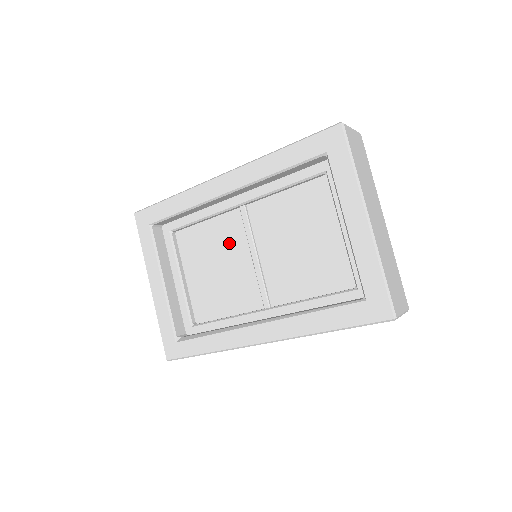
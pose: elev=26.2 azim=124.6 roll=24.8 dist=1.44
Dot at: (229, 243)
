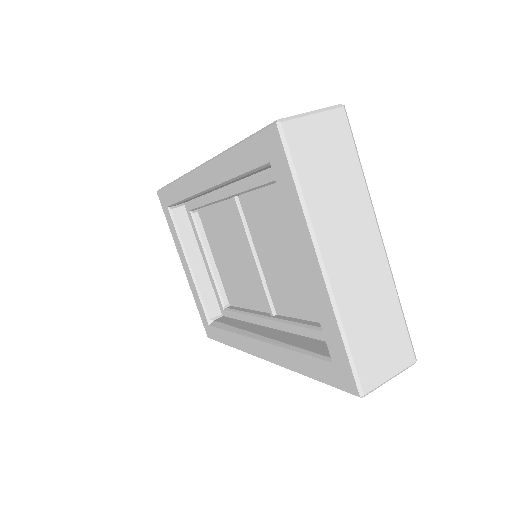
Dot at: (234, 234)
